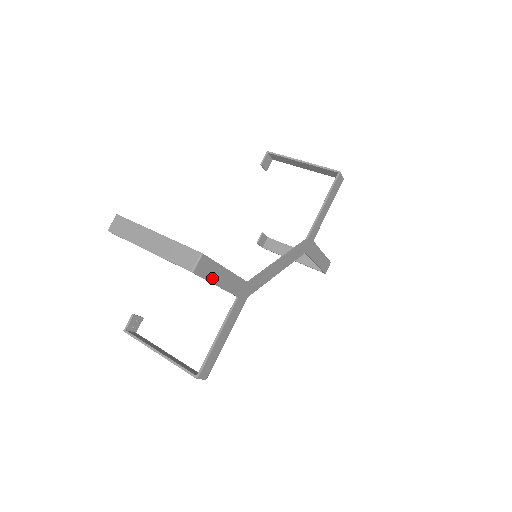
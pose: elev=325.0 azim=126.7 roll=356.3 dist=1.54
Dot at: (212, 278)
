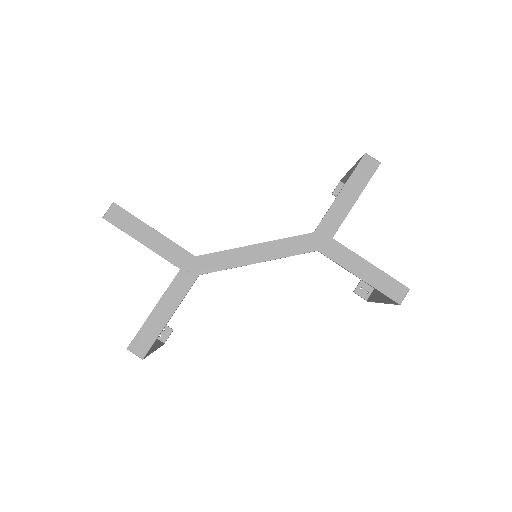
Dot at: (132, 232)
